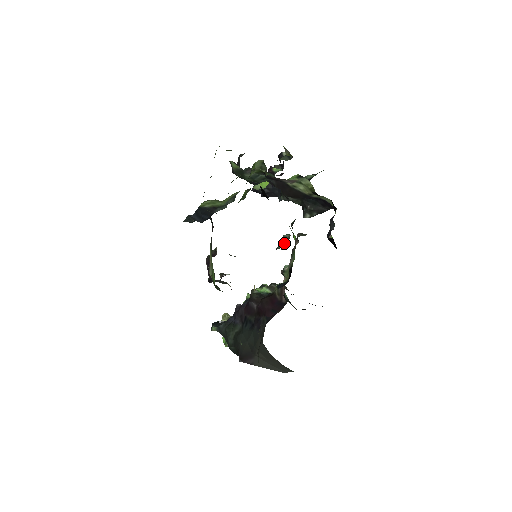
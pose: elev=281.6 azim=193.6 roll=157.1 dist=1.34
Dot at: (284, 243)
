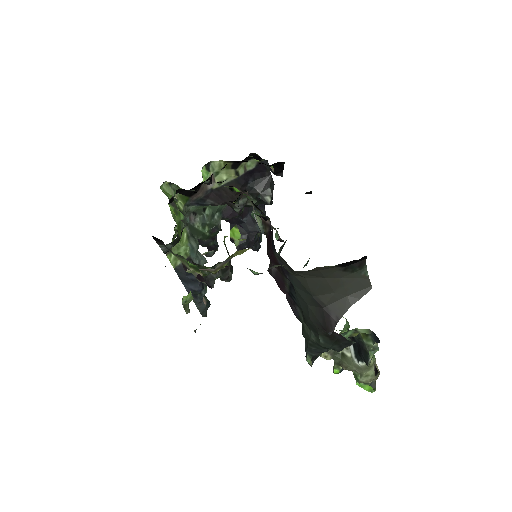
Dot at: (259, 220)
